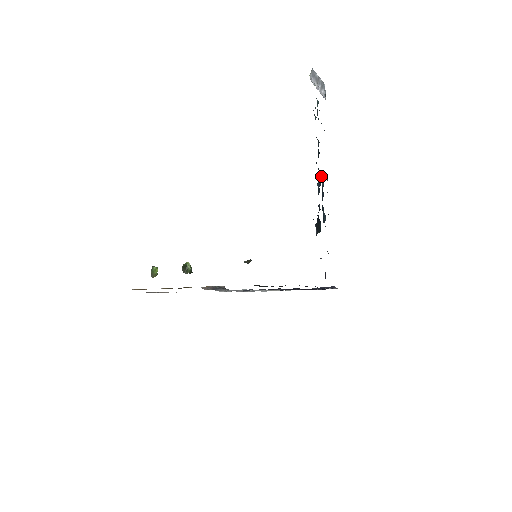
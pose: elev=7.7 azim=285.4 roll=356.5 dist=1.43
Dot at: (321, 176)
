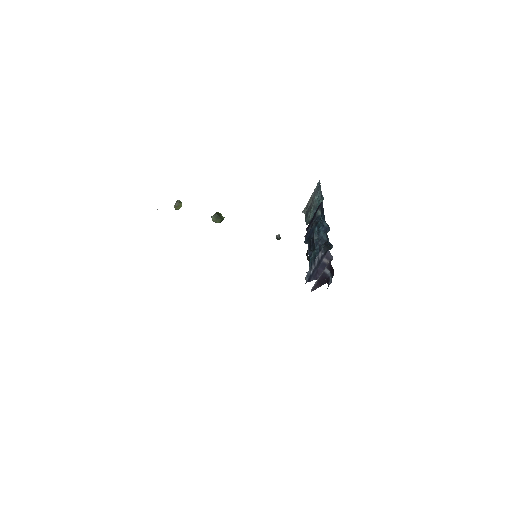
Dot at: (314, 235)
